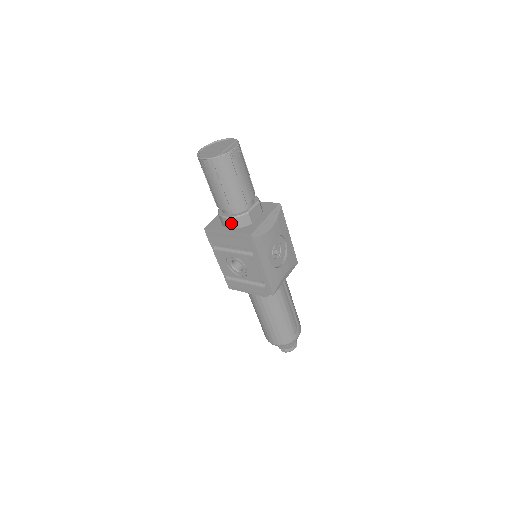
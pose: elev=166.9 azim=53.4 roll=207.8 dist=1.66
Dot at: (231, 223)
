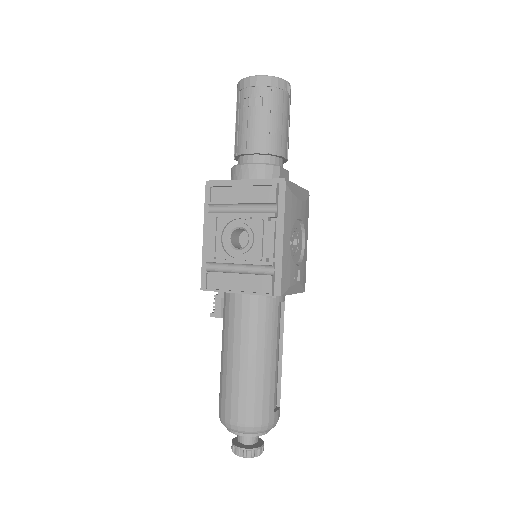
Dot at: (253, 172)
